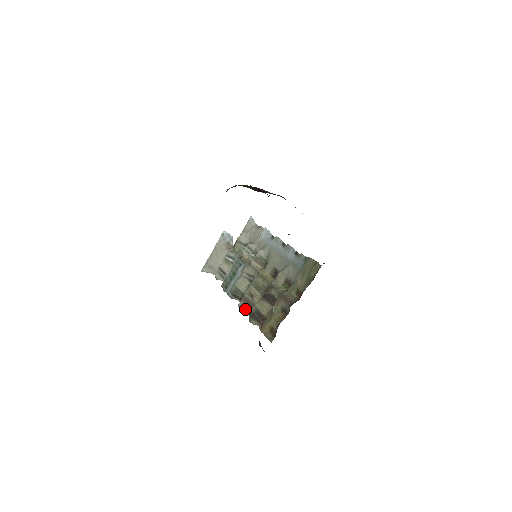
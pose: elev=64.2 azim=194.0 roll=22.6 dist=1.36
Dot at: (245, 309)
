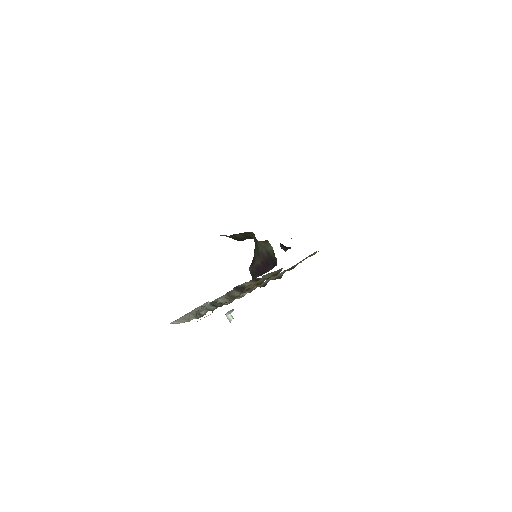
Dot at: (225, 300)
